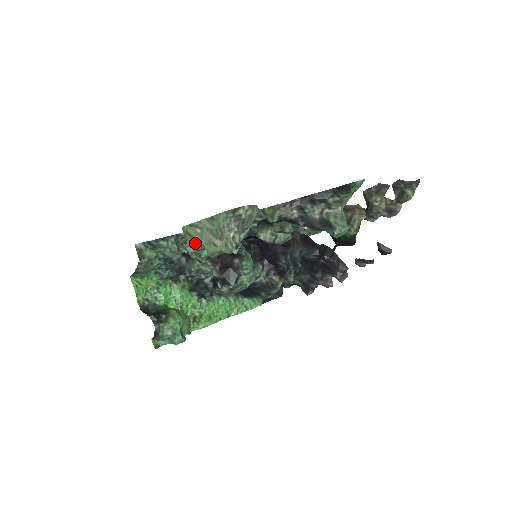
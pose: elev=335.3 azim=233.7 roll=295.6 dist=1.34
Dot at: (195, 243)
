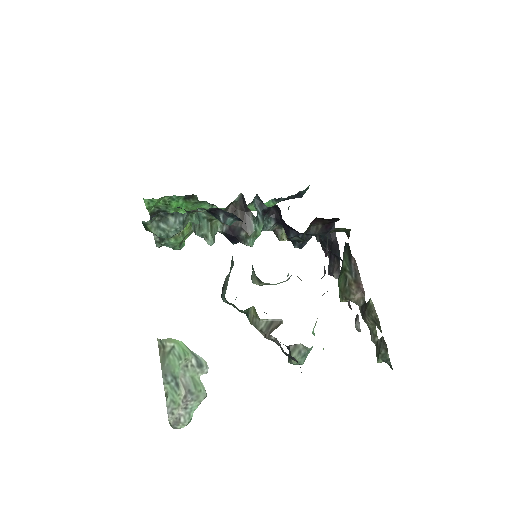
Dot at: occluded
